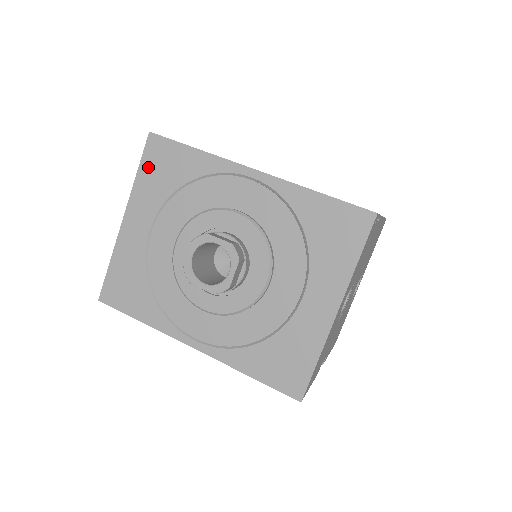
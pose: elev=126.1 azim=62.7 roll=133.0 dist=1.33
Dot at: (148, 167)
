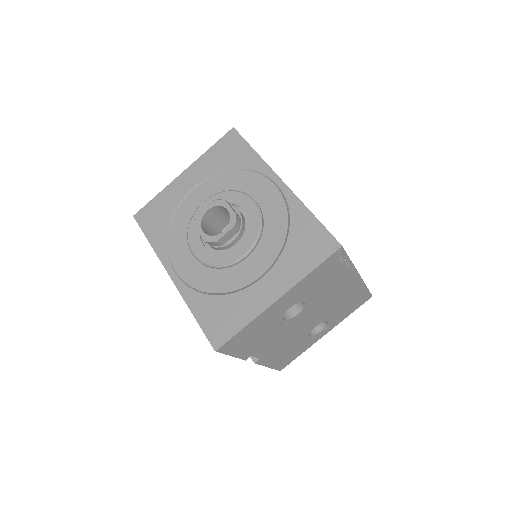
Dot at: (219, 148)
